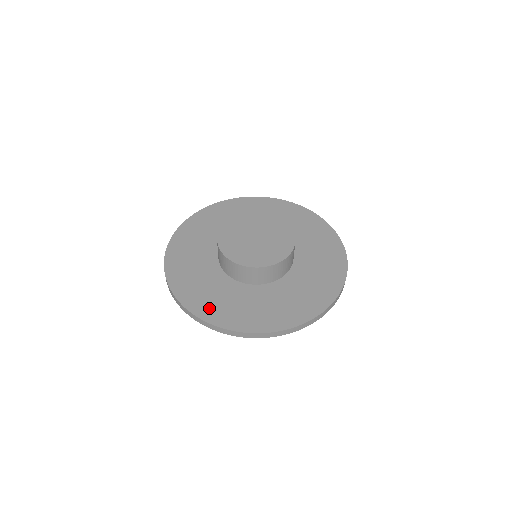
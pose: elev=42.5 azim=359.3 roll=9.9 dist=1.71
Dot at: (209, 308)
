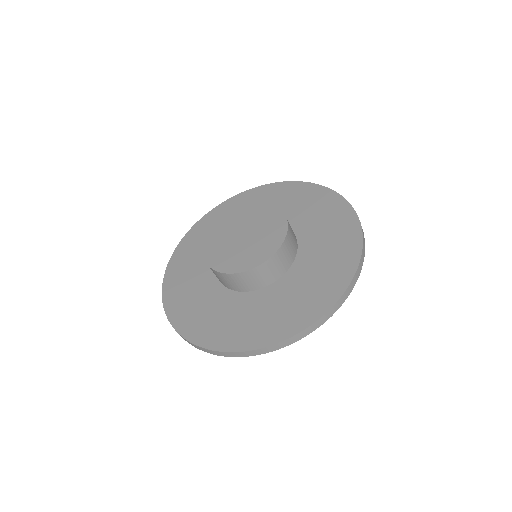
Dot at: (256, 333)
